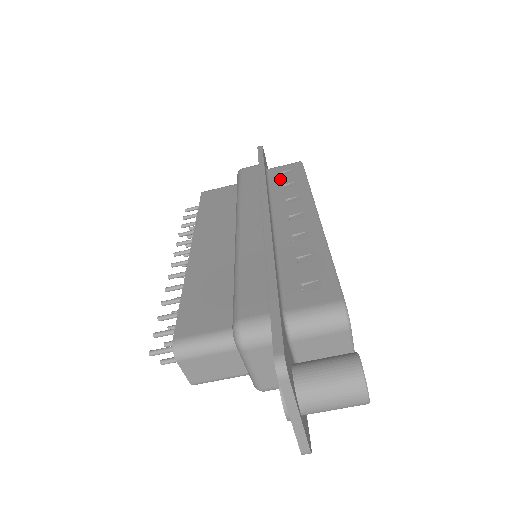
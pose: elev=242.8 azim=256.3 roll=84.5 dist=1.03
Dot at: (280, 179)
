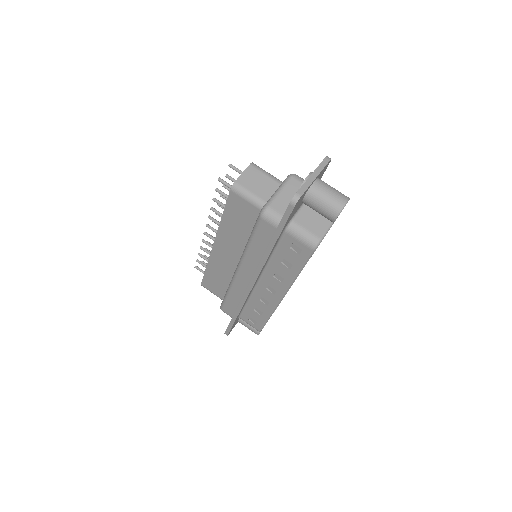
Dot at: occluded
